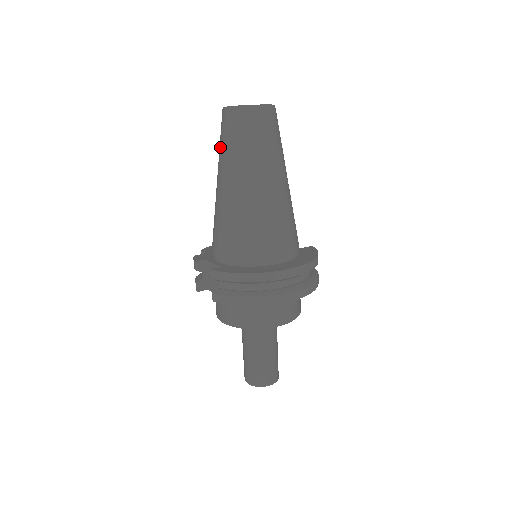
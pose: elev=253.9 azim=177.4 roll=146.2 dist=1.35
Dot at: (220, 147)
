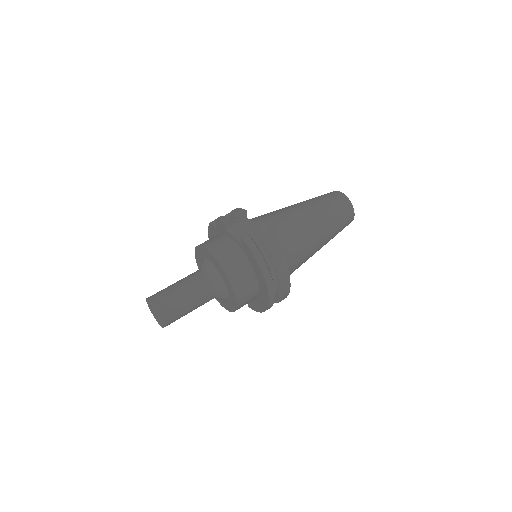
Dot at: (319, 198)
